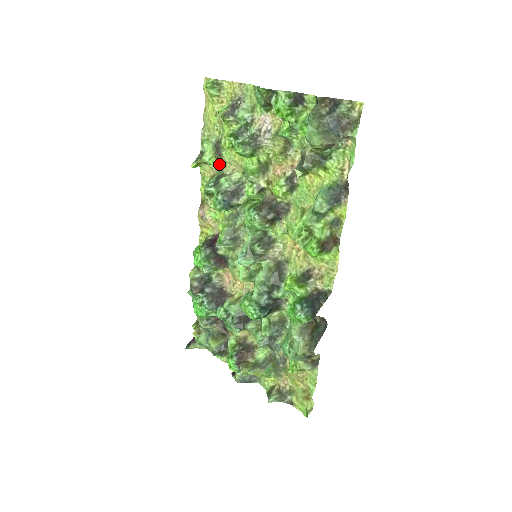
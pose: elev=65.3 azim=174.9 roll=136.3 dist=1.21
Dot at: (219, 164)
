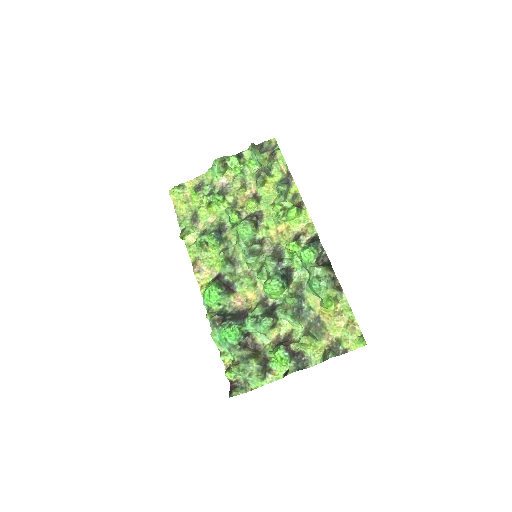
Dot at: (198, 230)
